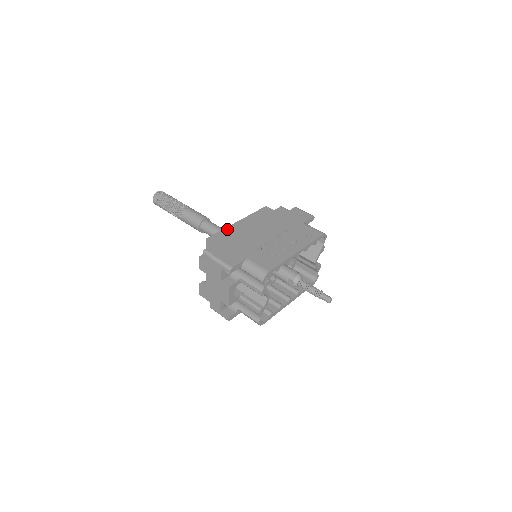
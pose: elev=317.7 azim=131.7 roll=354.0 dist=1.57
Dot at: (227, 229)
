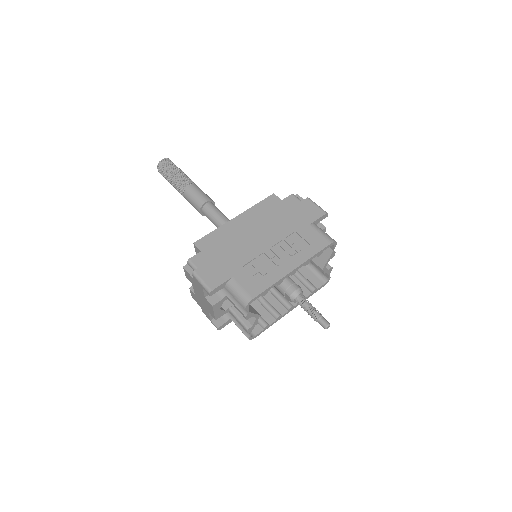
Dot at: (220, 229)
